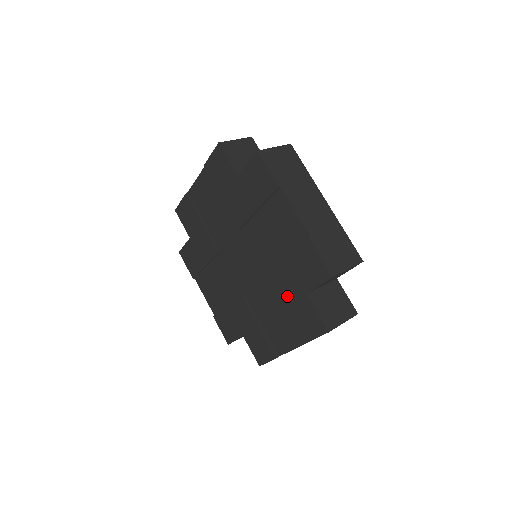
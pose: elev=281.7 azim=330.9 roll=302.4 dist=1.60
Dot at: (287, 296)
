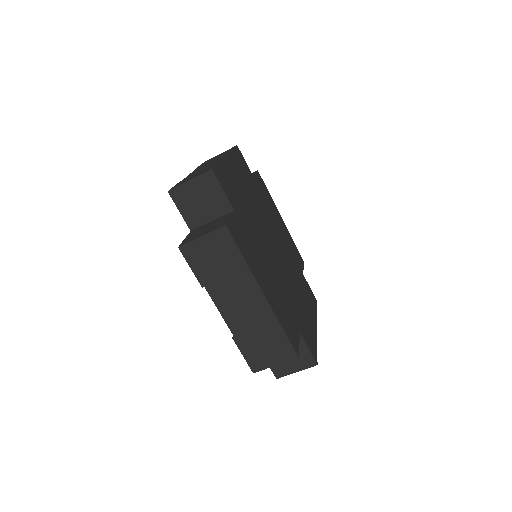
Dot at: occluded
